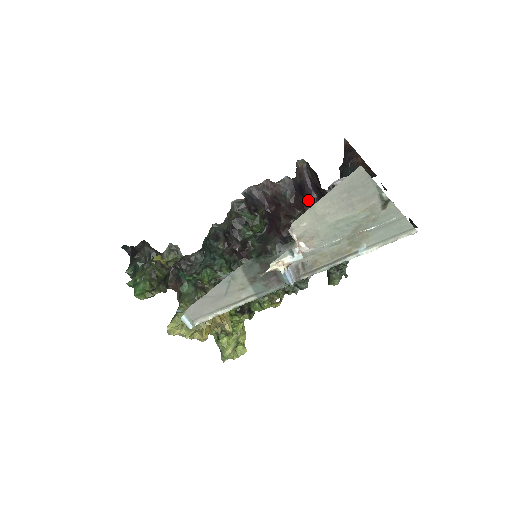
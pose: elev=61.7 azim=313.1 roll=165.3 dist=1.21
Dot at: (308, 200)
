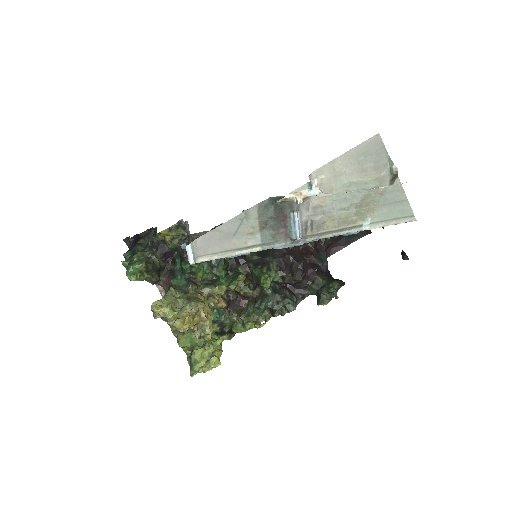
Dot at: occluded
